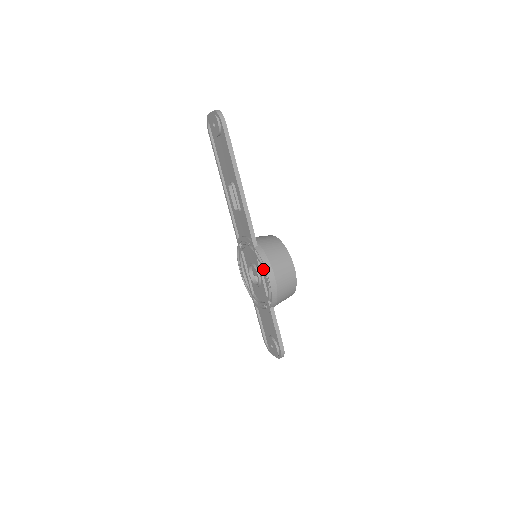
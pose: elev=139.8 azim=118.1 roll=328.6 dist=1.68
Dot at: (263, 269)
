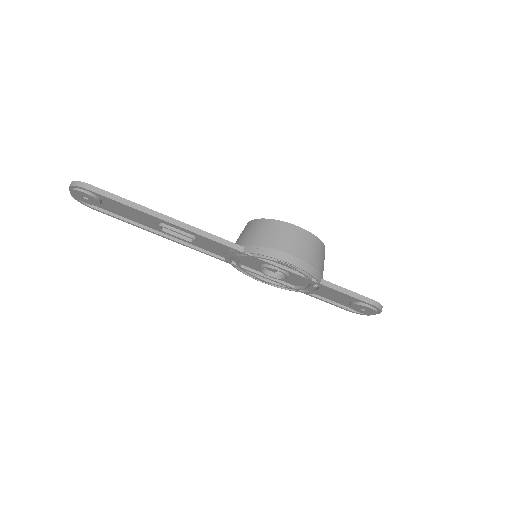
Dot at: (273, 261)
